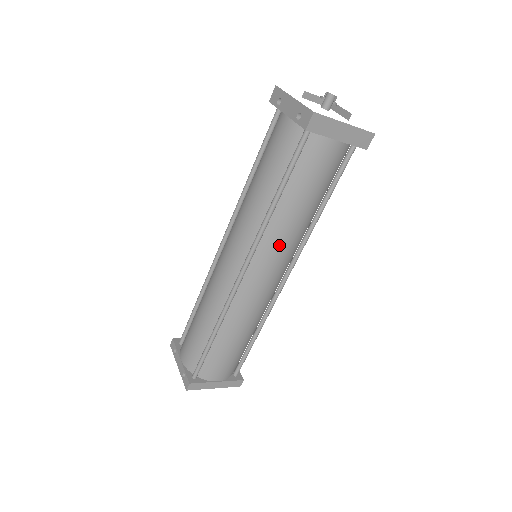
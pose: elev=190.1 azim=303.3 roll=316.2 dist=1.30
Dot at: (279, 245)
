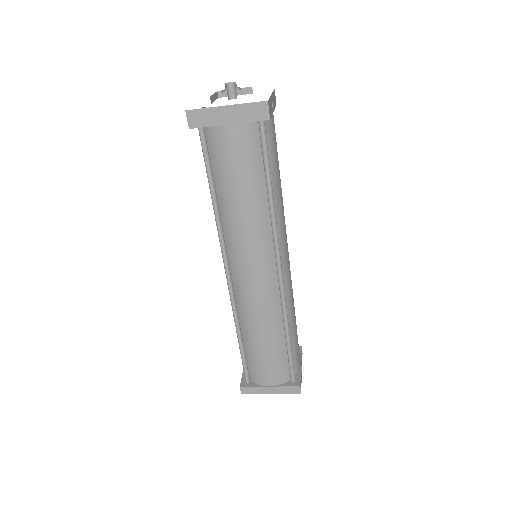
Dot at: (241, 240)
